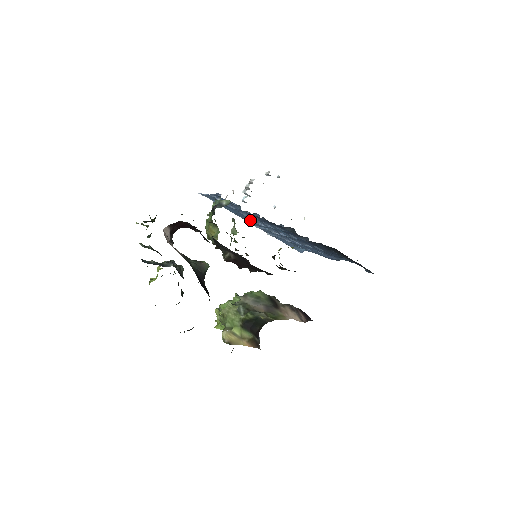
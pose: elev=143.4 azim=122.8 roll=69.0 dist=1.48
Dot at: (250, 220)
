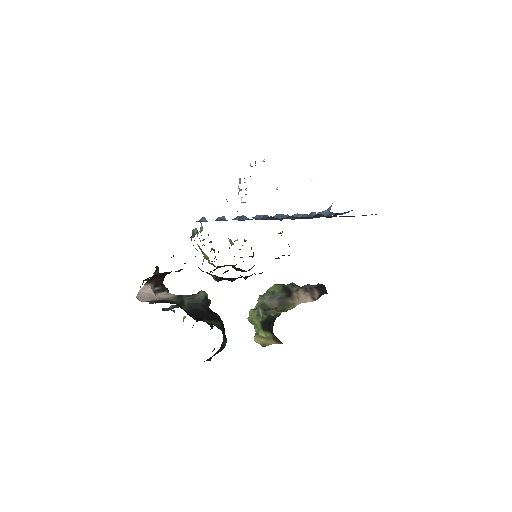
Dot at: occluded
